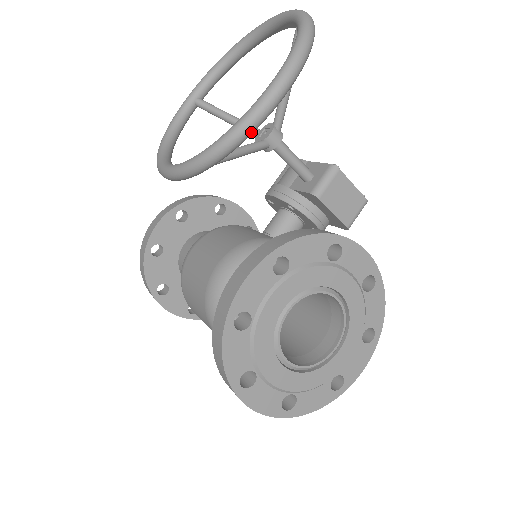
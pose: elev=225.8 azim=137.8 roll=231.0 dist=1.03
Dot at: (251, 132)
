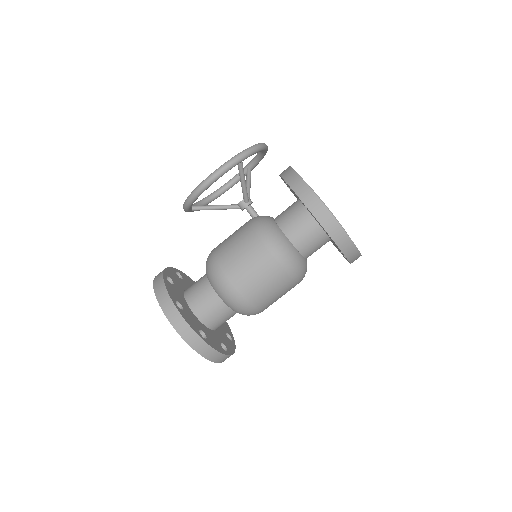
Dot at: (262, 147)
